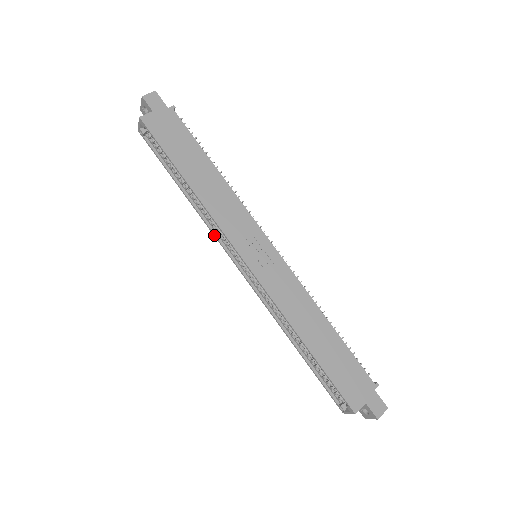
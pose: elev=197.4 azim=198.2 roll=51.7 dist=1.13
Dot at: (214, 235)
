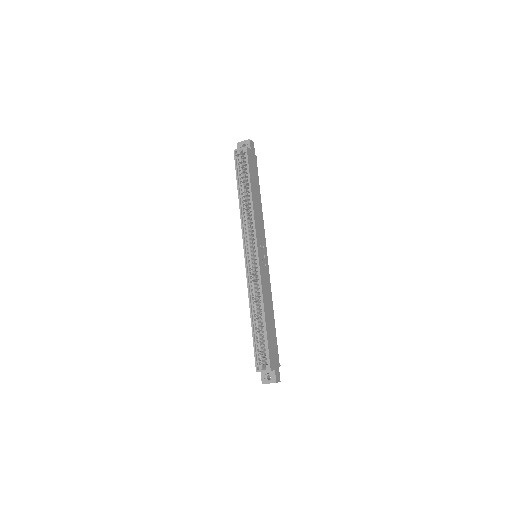
Dot at: (242, 229)
